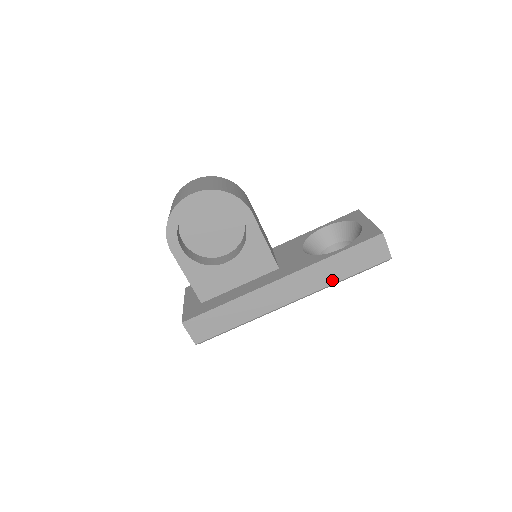
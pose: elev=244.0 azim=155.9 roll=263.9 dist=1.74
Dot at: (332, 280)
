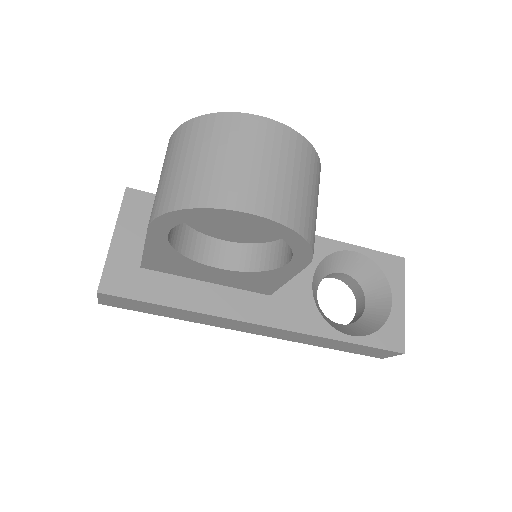
Dot at: (311, 343)
